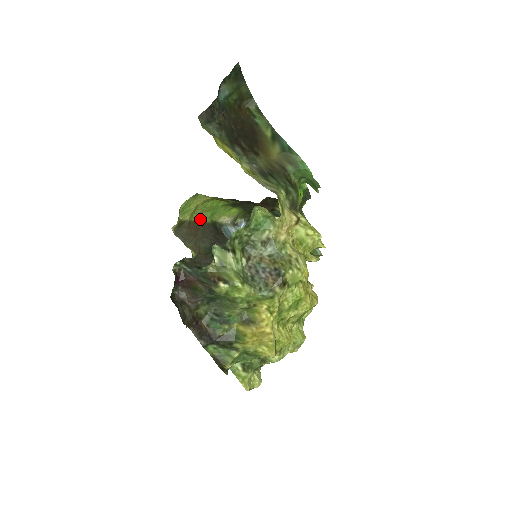
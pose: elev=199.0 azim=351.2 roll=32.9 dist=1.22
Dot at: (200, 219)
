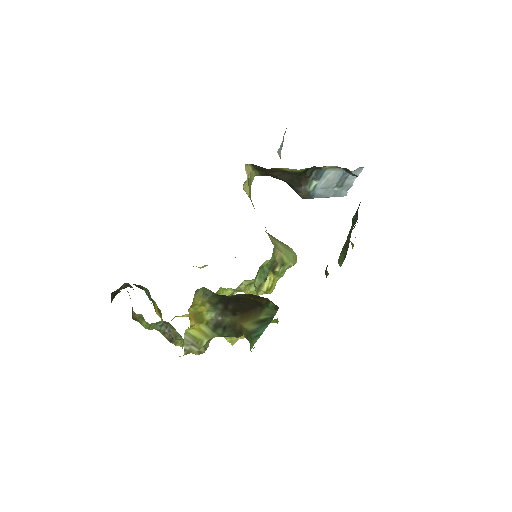
Dot at: (287, 169)
